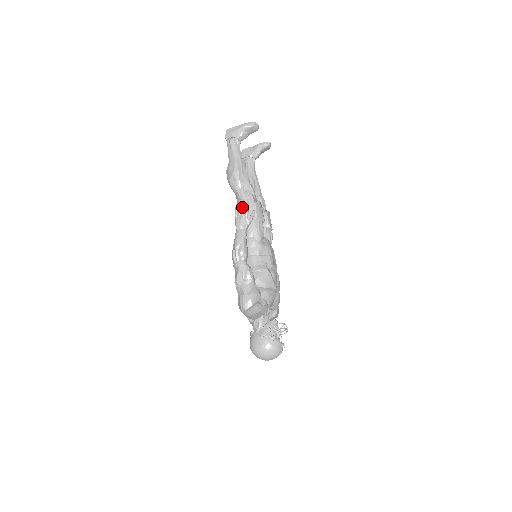
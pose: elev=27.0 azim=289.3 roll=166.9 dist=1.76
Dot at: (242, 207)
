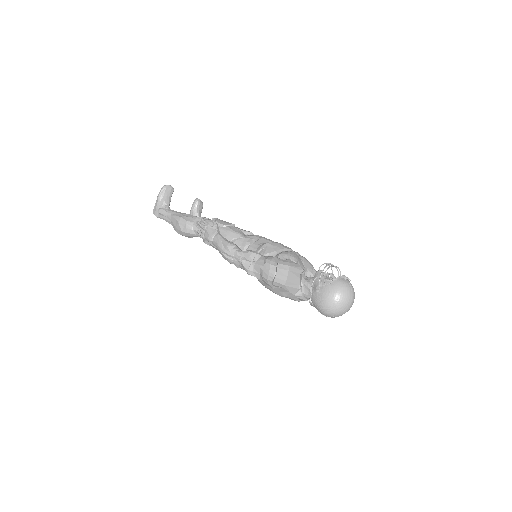
Dot at: (201, 225)
